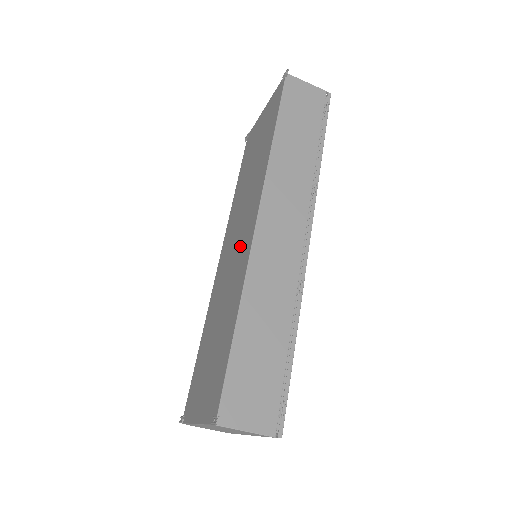
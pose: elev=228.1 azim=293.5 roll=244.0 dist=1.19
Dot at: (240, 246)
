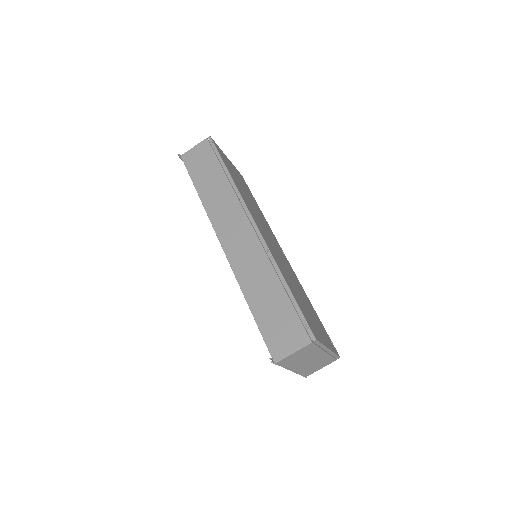
Dot at: occluded
